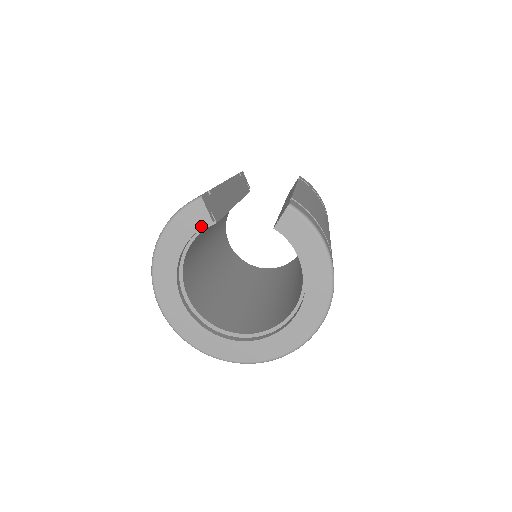
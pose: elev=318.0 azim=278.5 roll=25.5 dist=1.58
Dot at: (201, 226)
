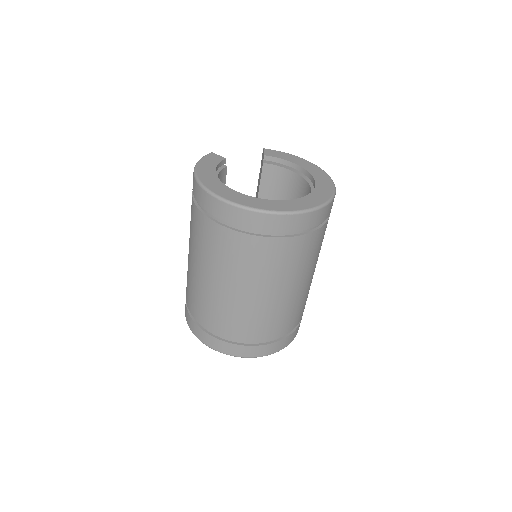
Dot at: (220, 161)
